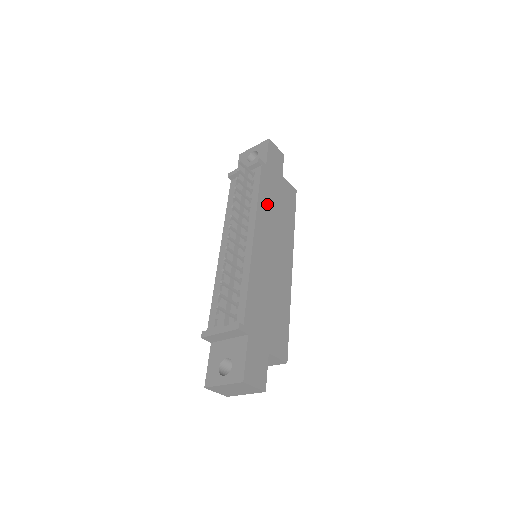
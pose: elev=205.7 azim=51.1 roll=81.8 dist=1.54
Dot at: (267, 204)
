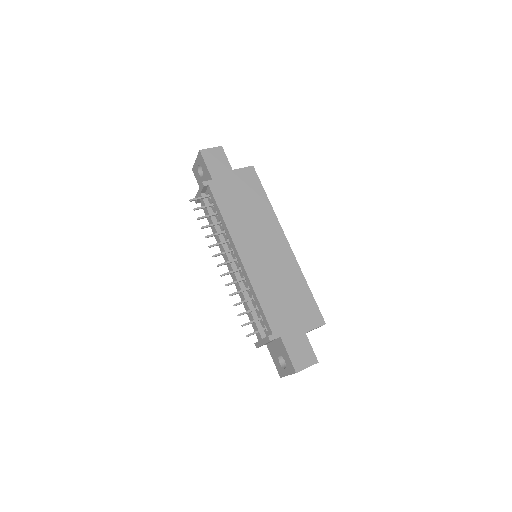
Dot at: (234, 215)
